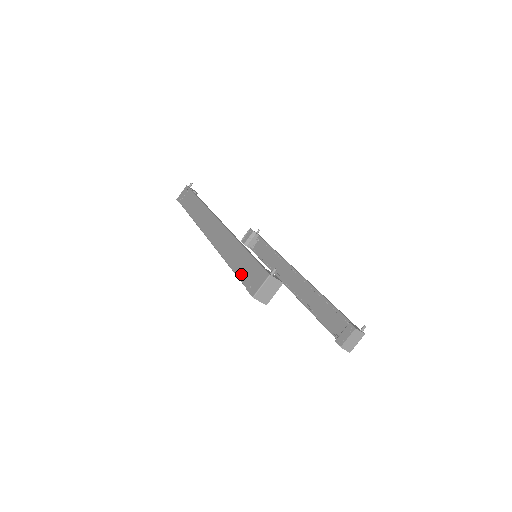
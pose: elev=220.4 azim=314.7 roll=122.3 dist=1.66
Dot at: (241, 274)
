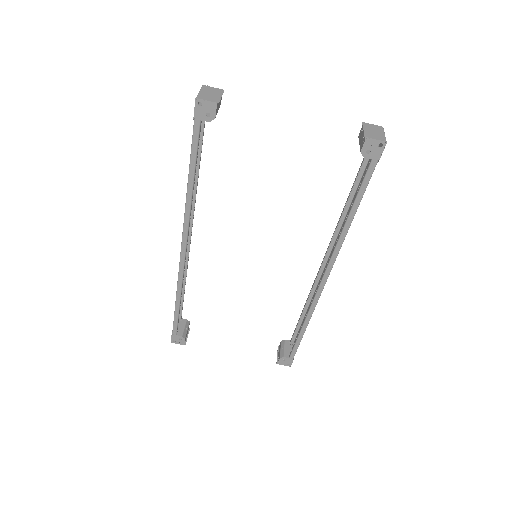
Dot at: (192, 142)
